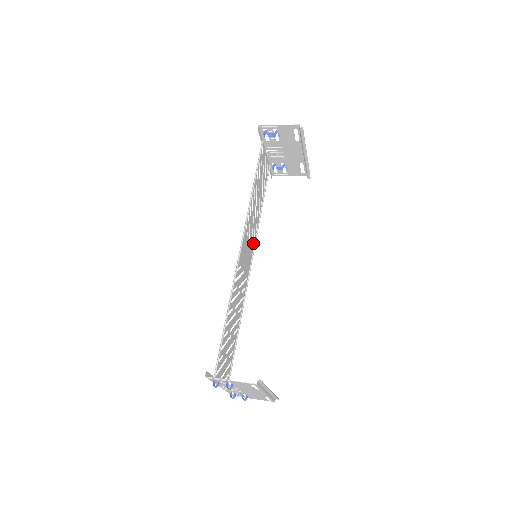
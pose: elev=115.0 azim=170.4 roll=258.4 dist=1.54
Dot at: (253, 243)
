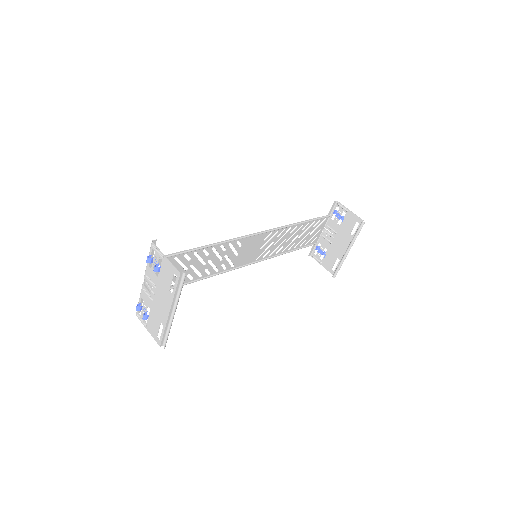
Dot at: (260, 257)
